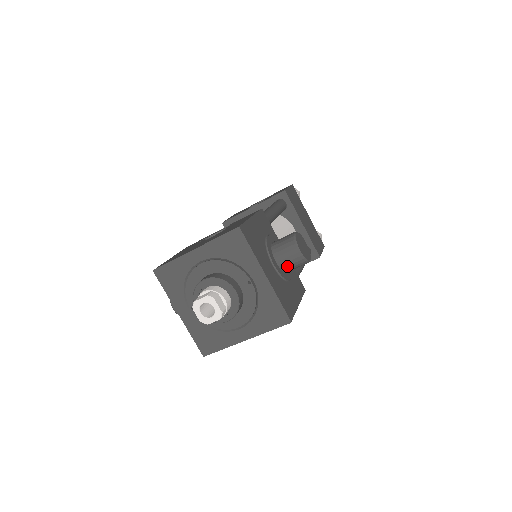
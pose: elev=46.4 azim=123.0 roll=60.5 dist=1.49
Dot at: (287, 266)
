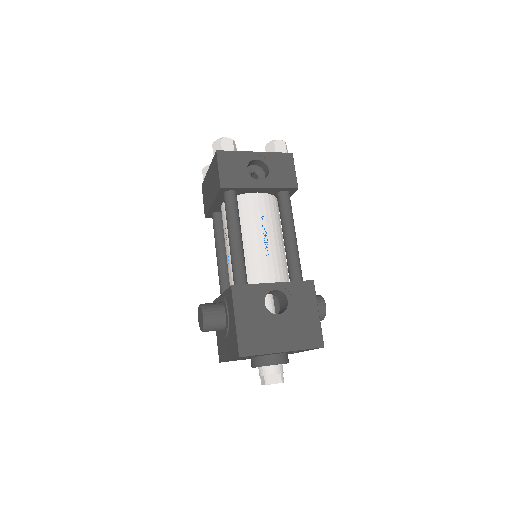
Dot at: occluded
